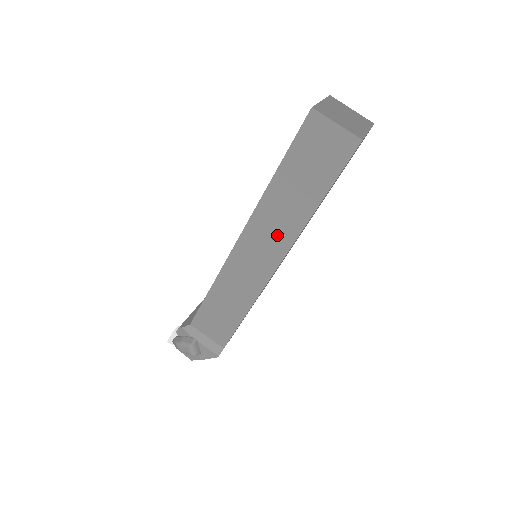
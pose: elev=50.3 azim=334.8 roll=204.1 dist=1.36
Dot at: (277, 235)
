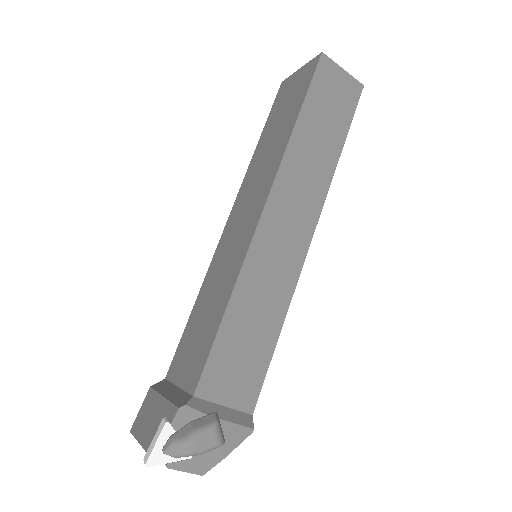
Dot at: (307, 195)
